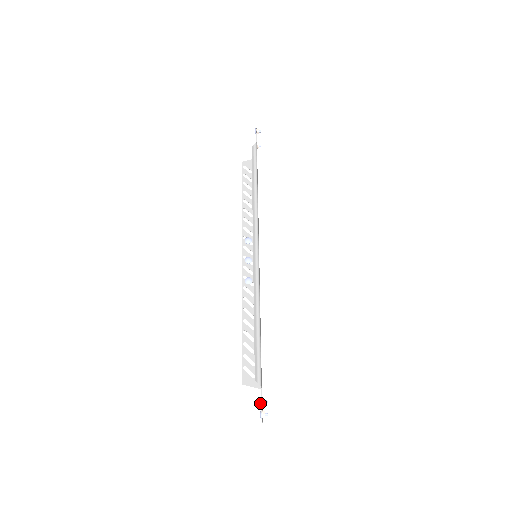
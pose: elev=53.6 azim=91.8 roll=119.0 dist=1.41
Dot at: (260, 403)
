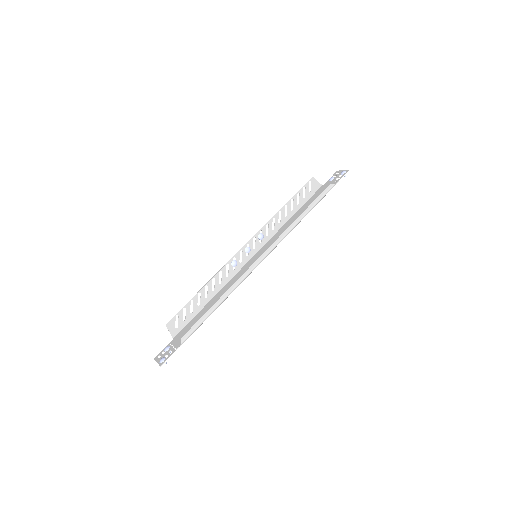
Dot at: (166, 350)
